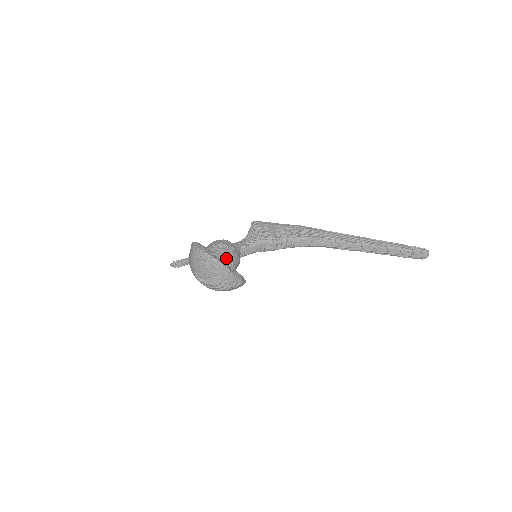
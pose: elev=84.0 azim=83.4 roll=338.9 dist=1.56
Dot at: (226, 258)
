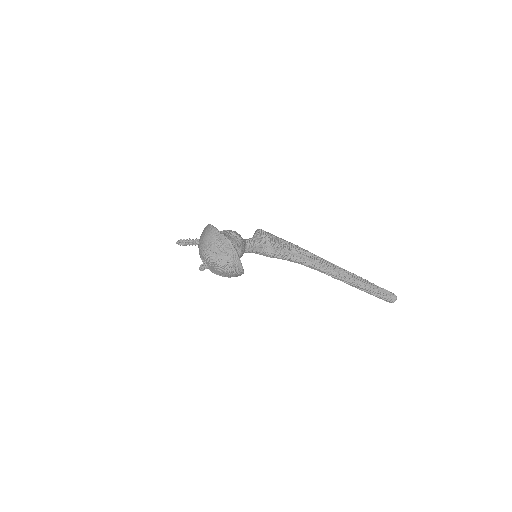
Dot at: (236, 244)
